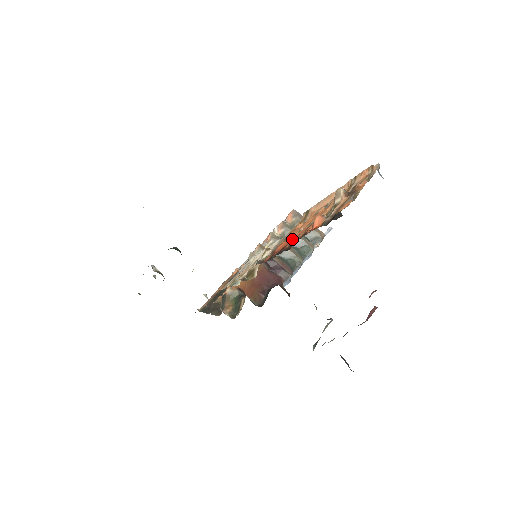
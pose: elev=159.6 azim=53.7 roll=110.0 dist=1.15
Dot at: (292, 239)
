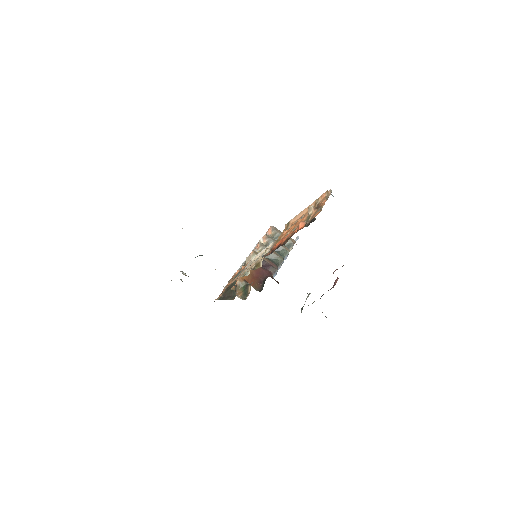
Dot at: (284, 239)
